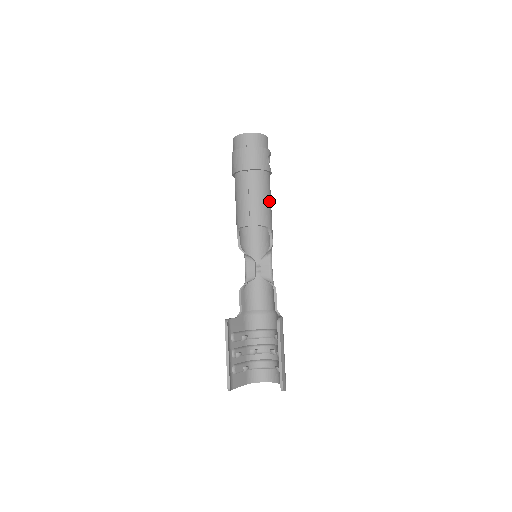
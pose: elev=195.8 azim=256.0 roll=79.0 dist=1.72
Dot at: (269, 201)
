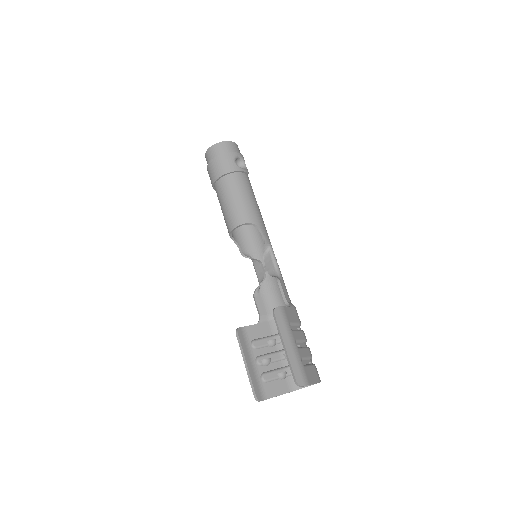
Dot at: (247, 198)
